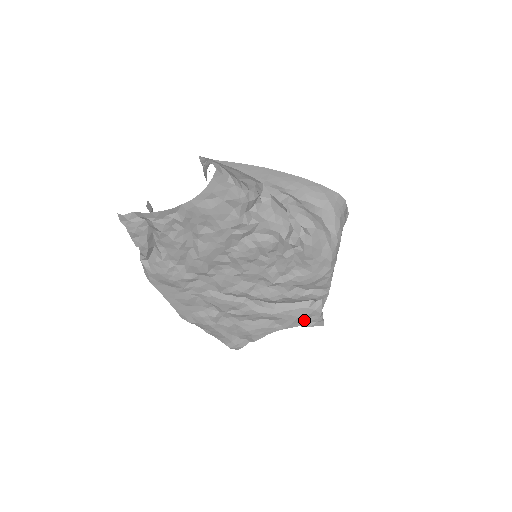
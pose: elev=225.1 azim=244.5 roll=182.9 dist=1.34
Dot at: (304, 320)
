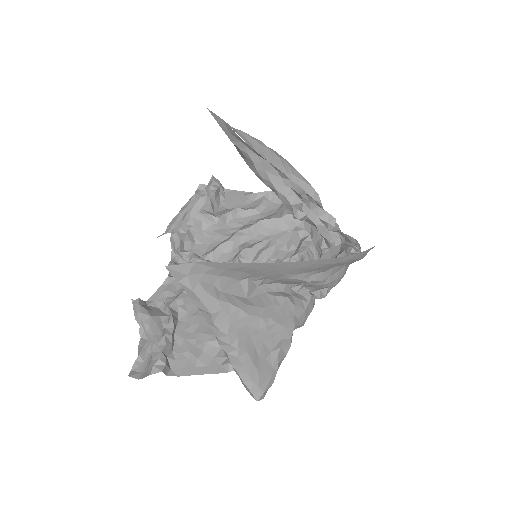
Dot at: occluded
